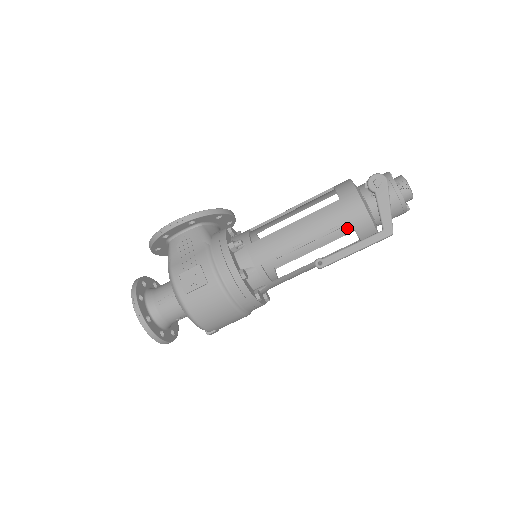
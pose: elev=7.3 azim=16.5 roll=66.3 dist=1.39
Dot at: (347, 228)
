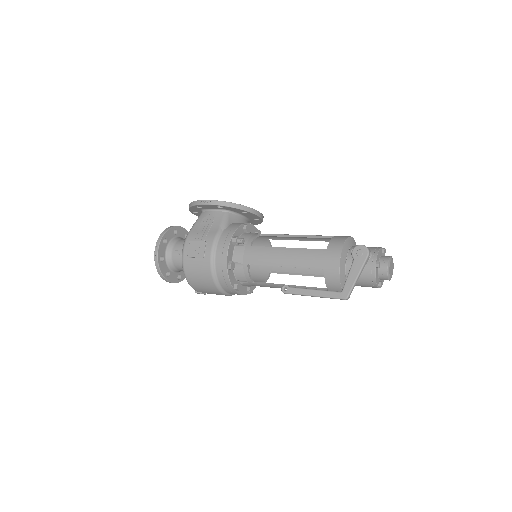
Dot at: occluded
